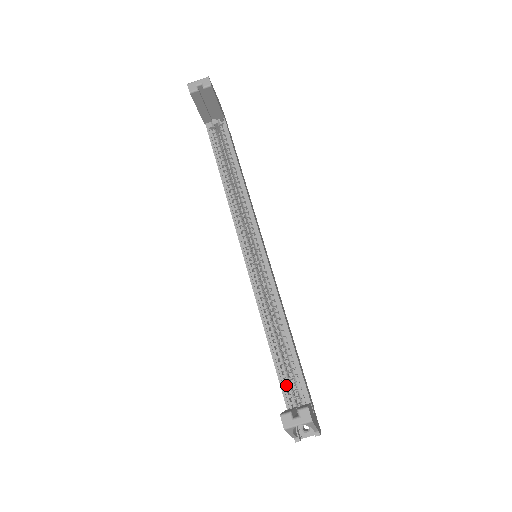
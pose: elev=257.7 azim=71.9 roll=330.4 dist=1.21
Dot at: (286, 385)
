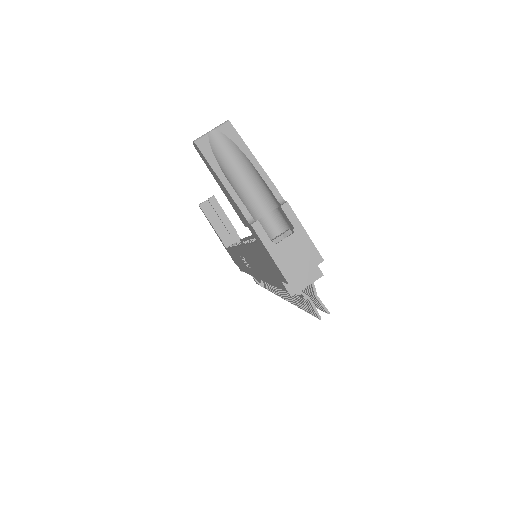
Dot at: occluded
